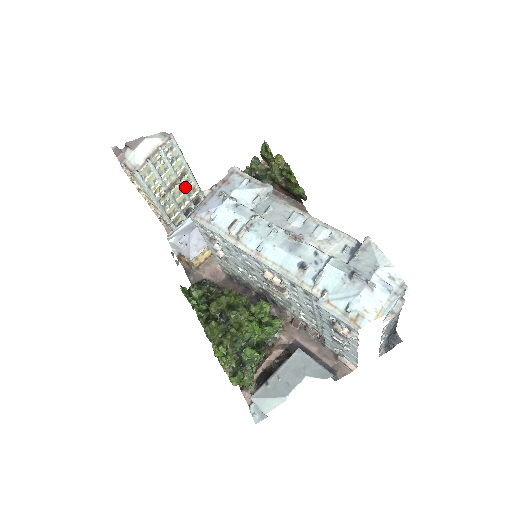
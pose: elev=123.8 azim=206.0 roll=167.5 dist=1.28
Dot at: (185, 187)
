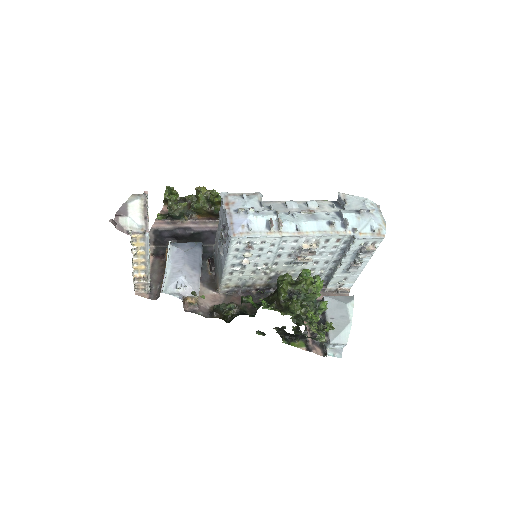
Dot at: occluded
